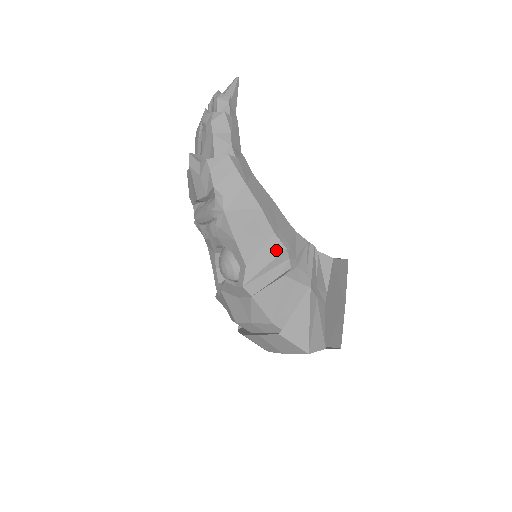
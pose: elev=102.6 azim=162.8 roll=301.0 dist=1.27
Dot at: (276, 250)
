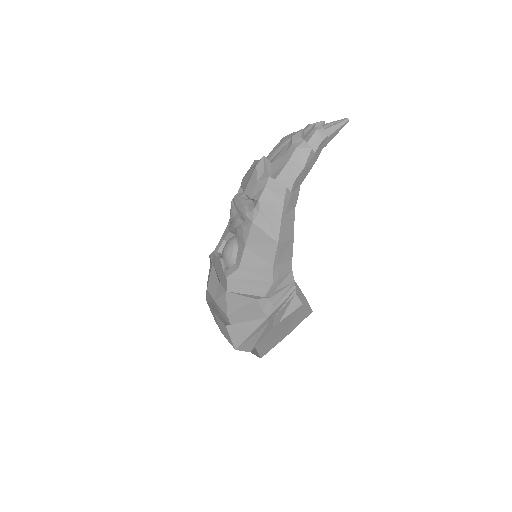
Dot at: (266, 276)
